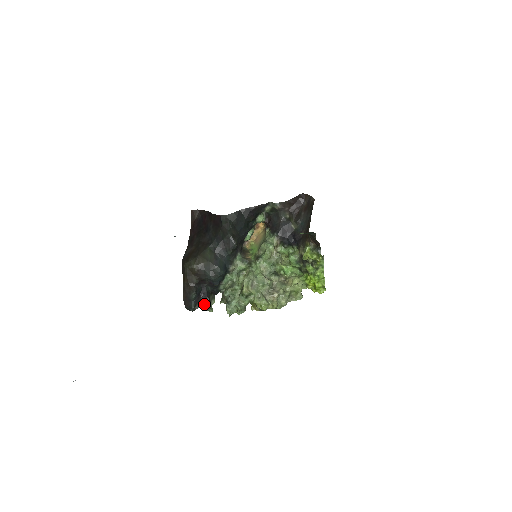
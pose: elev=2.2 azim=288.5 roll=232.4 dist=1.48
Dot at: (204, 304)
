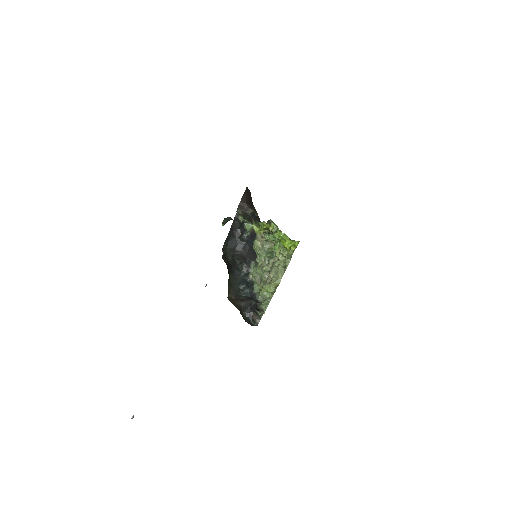
Dot at: (258, 315)
